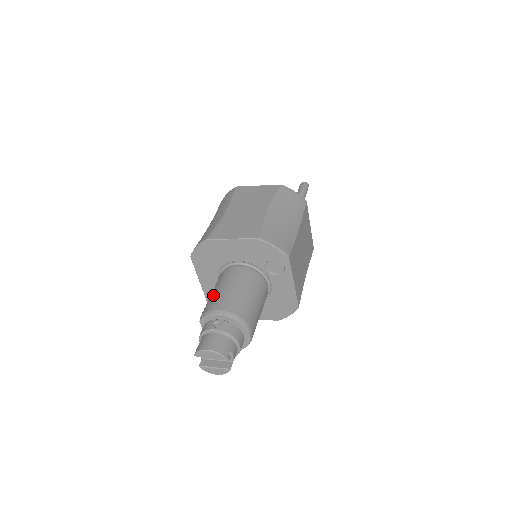
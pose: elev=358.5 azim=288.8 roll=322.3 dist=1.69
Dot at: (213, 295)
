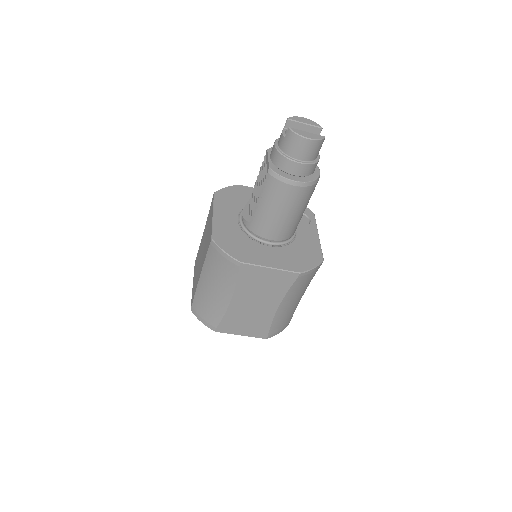
Dot at: occluded
